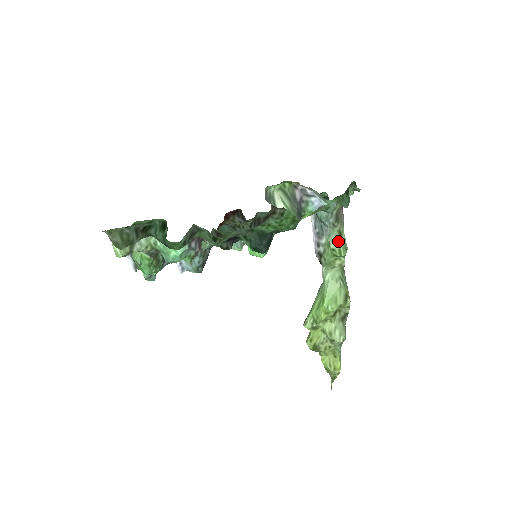
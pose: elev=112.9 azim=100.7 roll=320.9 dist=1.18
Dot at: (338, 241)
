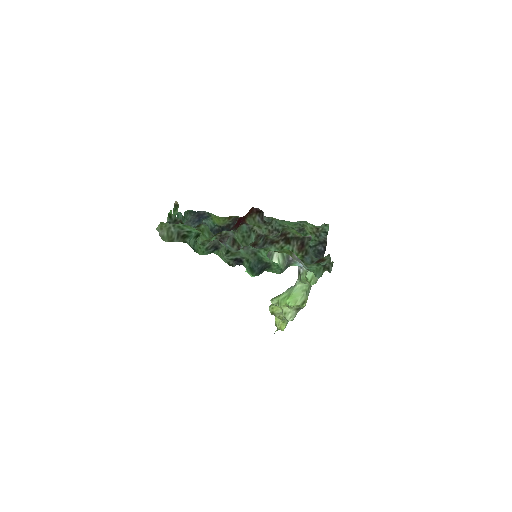
Dot at: (313, 275)
